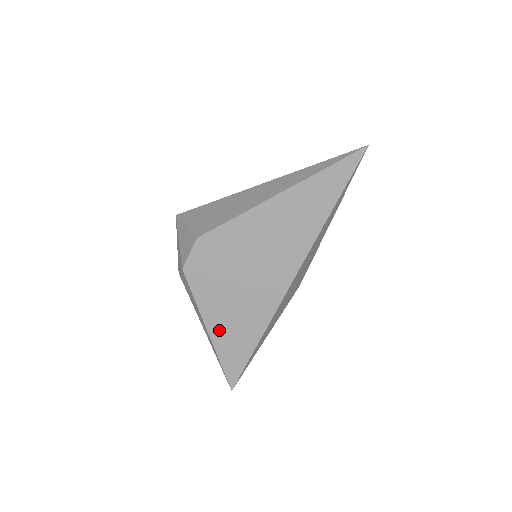
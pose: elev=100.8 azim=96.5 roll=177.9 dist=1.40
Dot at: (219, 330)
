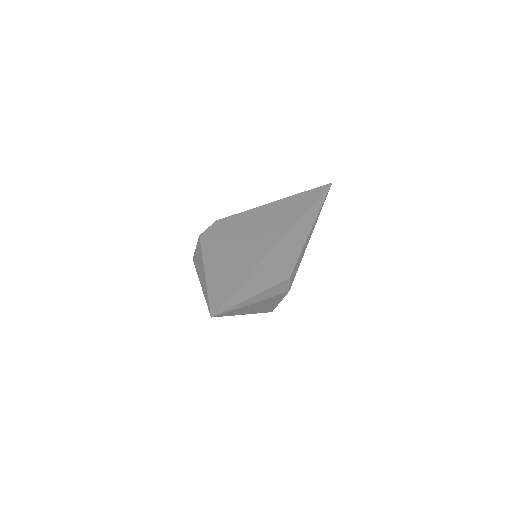
Dot at: (215, 269)
